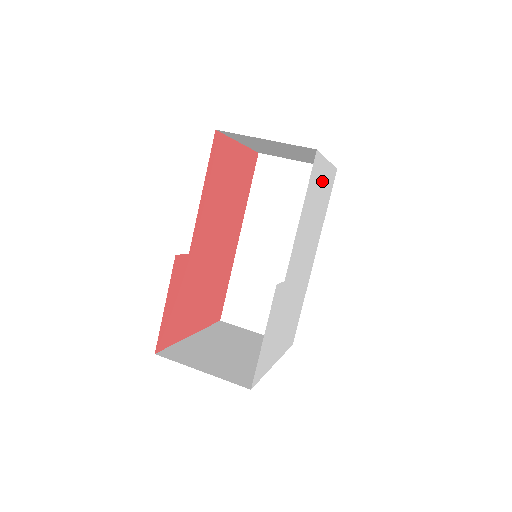
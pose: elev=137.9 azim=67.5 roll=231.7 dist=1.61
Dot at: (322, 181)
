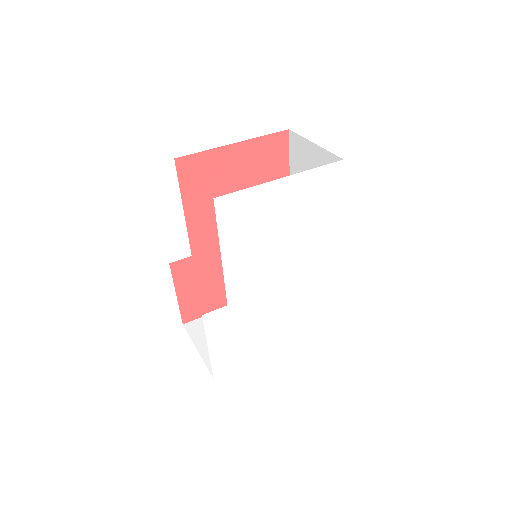
Dot at: (278, 200)
